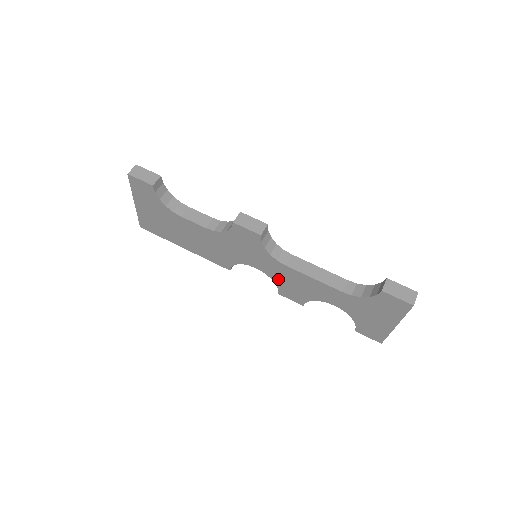
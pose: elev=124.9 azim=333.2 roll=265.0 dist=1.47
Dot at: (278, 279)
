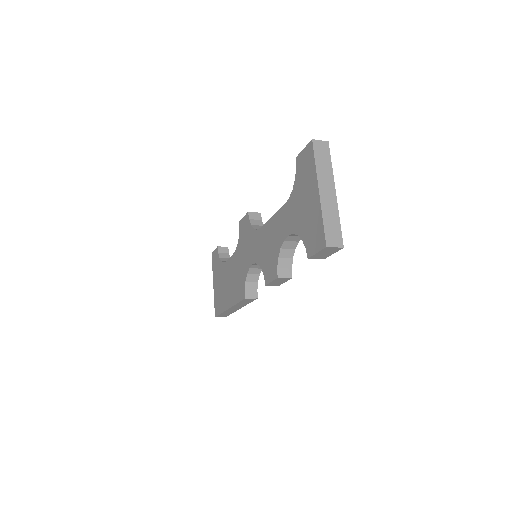
Dot at: (261, 258)
